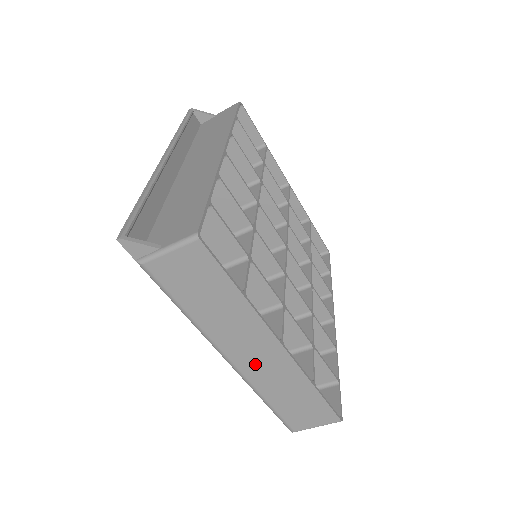
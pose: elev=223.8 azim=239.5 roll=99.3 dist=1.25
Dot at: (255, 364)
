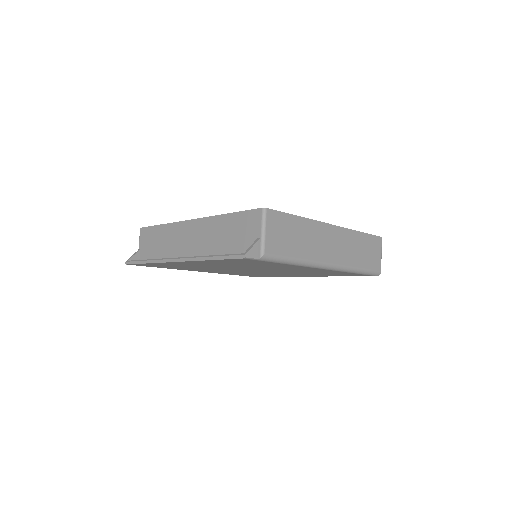
Dot at: (337, 251)
